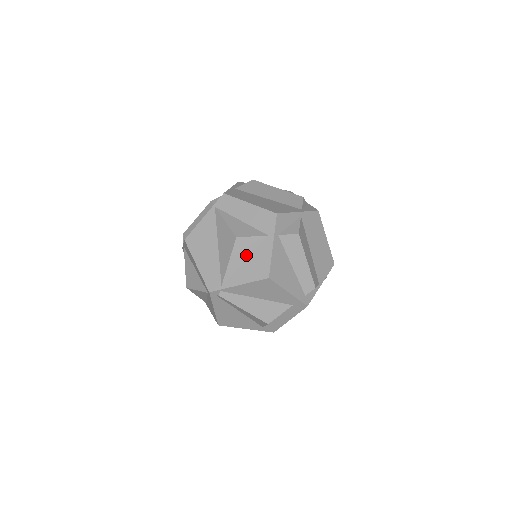
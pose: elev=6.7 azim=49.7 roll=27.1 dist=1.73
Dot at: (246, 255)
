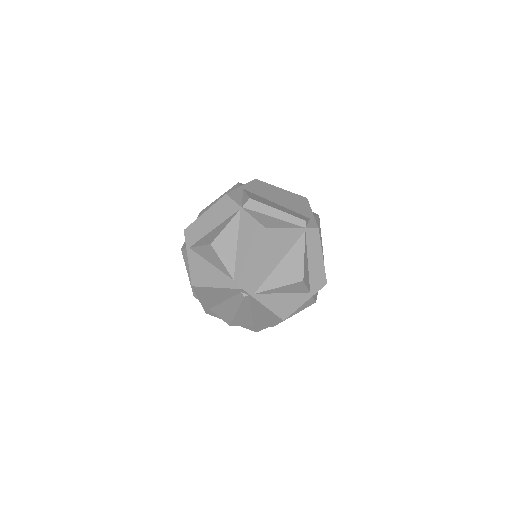
Dot at: (289, 291)
